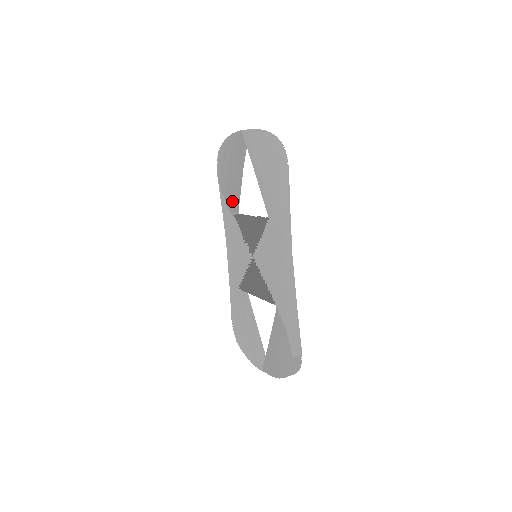
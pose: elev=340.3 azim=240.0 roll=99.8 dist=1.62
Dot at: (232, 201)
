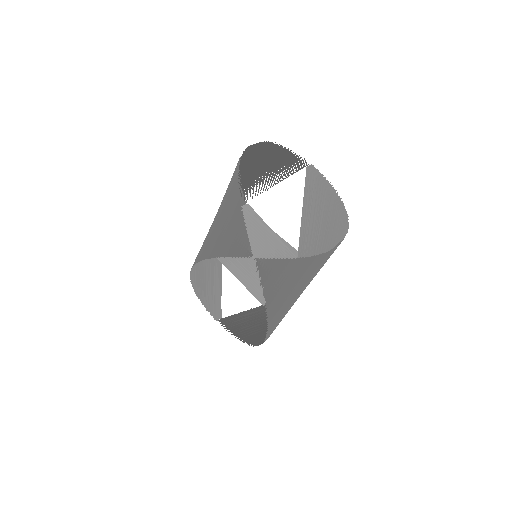
Dot at: occluded
